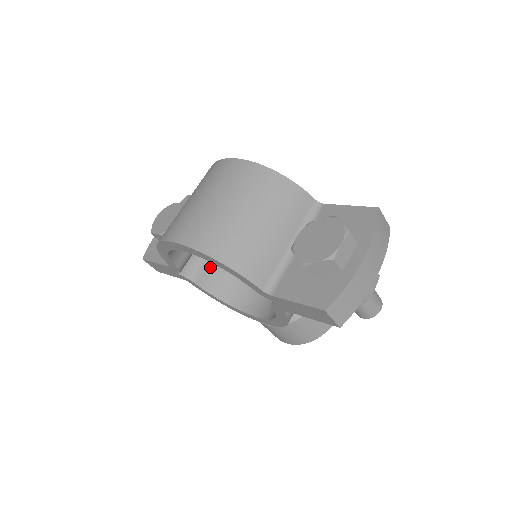
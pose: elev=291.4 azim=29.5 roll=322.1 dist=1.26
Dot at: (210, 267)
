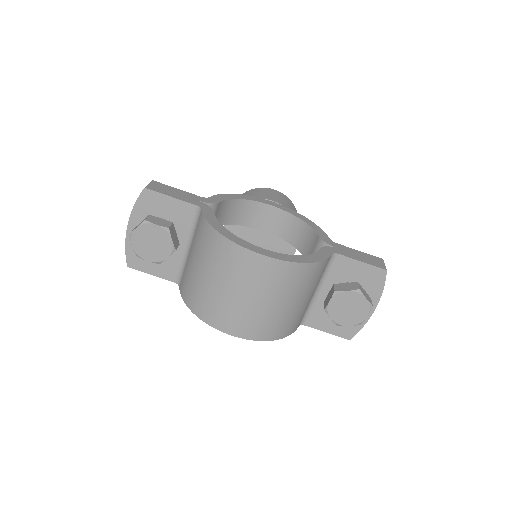
Dot at: occluded
